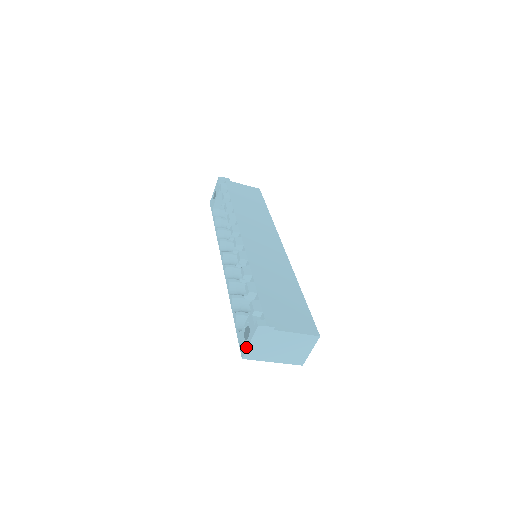
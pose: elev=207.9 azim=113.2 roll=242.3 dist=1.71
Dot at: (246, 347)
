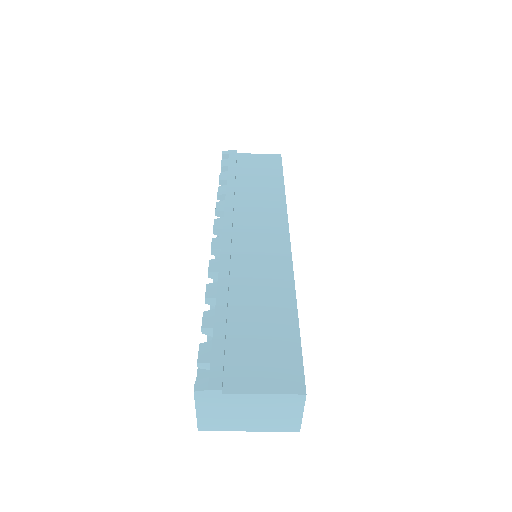
Dot at: (196, 416)
